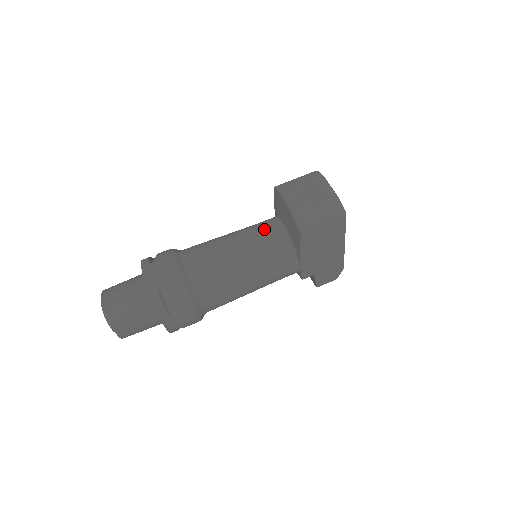
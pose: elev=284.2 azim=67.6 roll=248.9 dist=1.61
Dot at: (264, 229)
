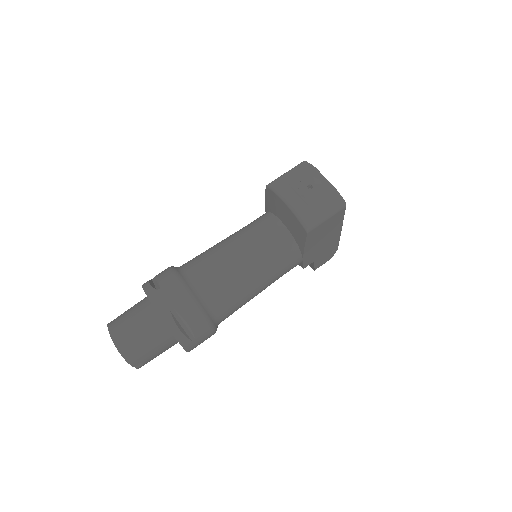
Dot at: (263, 230)
